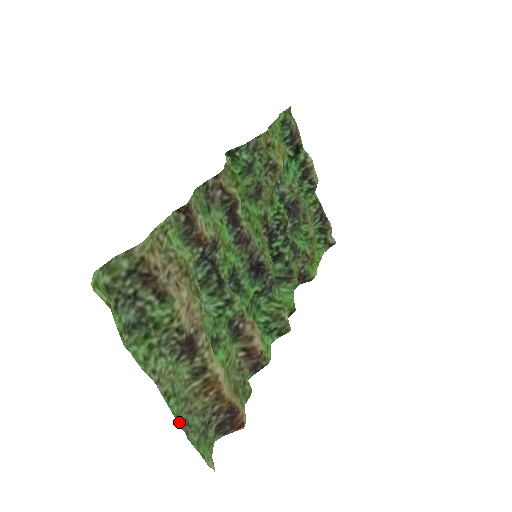
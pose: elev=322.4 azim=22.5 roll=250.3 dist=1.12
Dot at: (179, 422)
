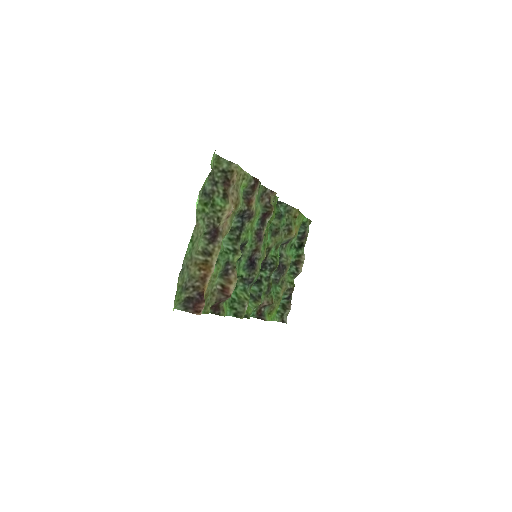
Dot at: (184, 260)
